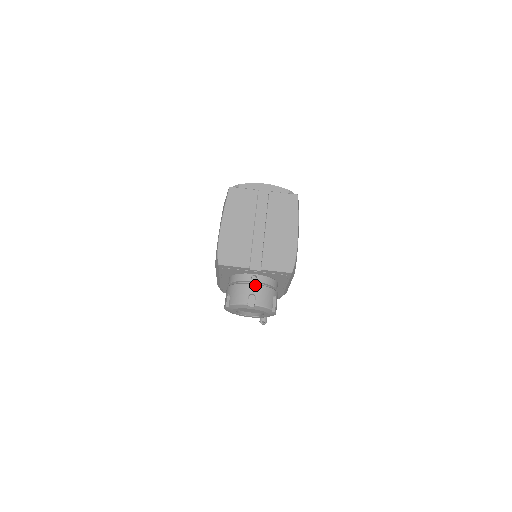
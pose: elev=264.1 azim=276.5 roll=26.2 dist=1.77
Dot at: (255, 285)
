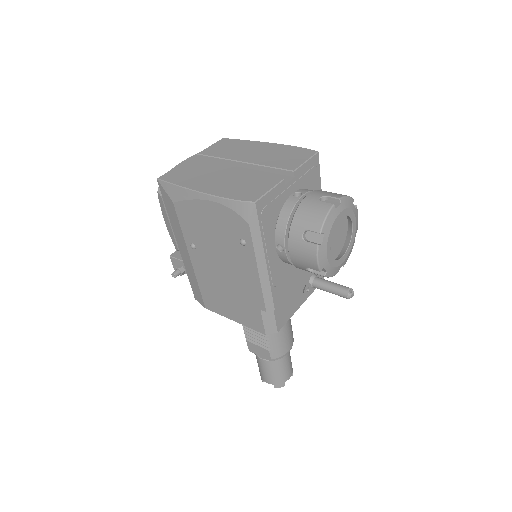
Dot at: (310, 194)
